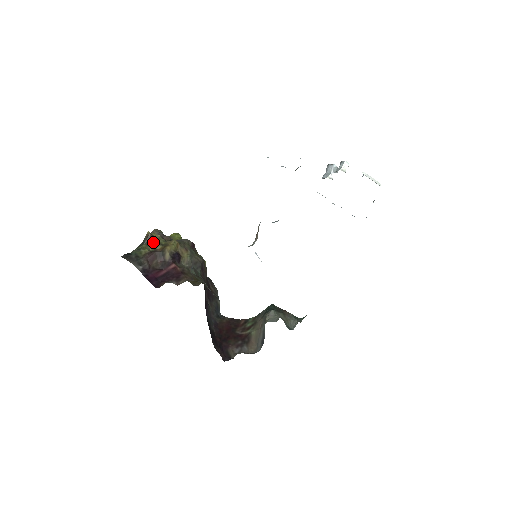
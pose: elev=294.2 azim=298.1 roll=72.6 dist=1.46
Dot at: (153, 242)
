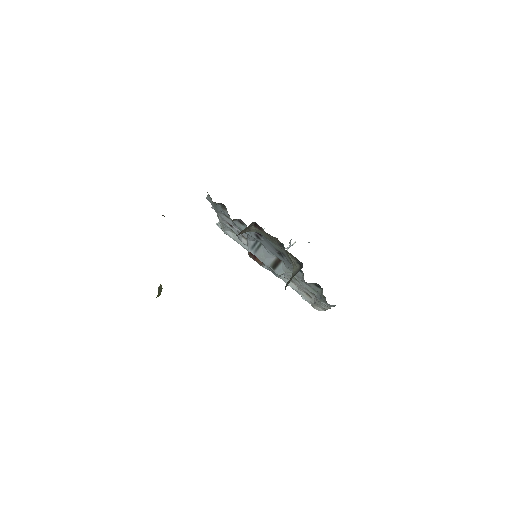
Dot at: (164, 216)
